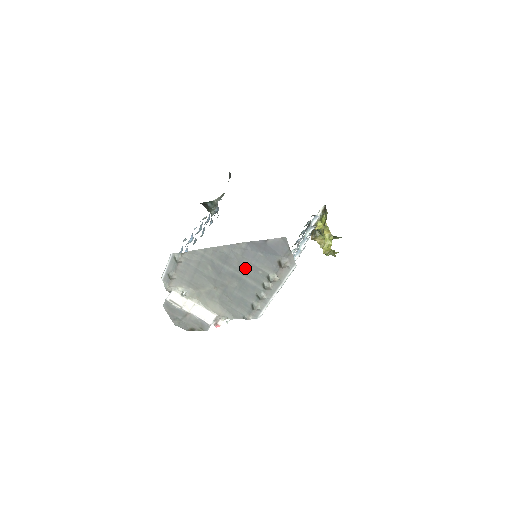
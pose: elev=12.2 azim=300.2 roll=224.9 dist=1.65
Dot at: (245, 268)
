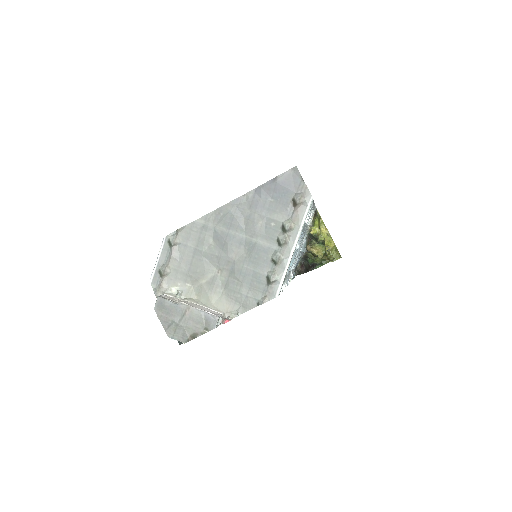
Dot at: (254, 225)
